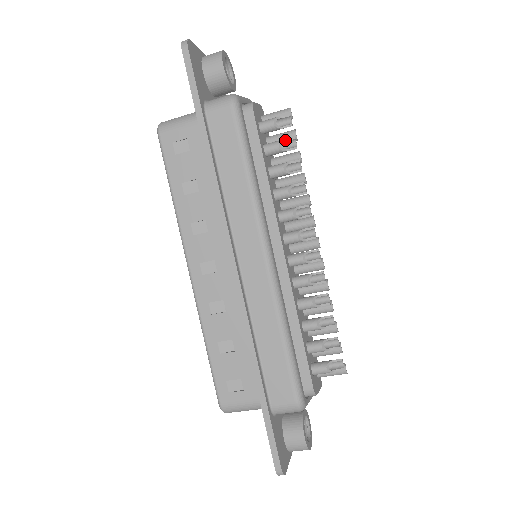
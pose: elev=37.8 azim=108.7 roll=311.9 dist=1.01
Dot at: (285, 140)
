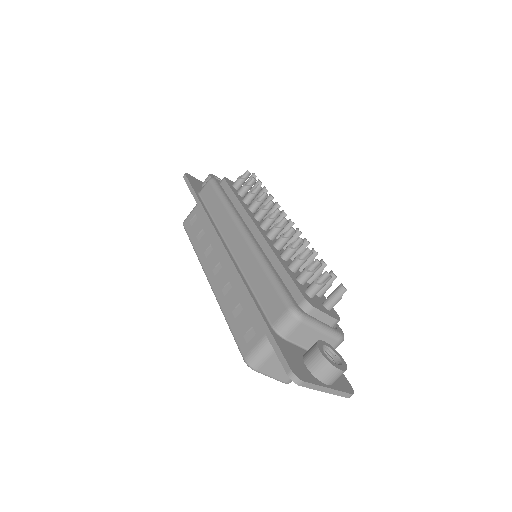
Dot at: (248, 182)
